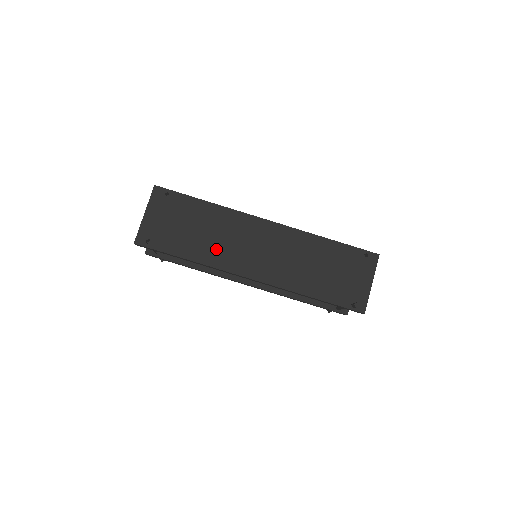
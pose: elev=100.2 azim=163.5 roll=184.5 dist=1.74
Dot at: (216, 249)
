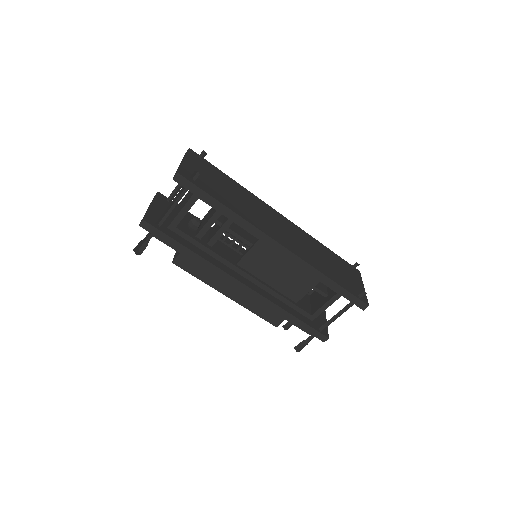
Dot at: (249, 212)
